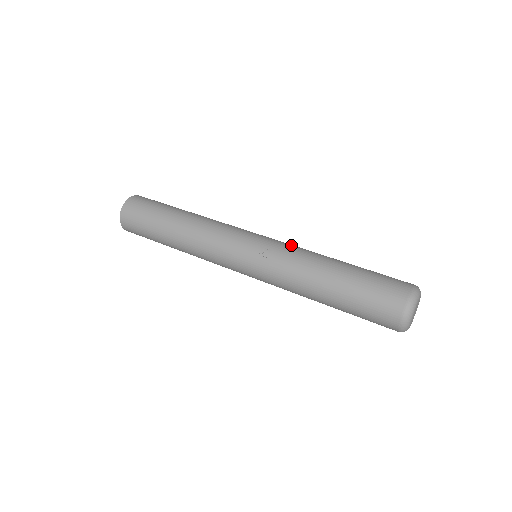
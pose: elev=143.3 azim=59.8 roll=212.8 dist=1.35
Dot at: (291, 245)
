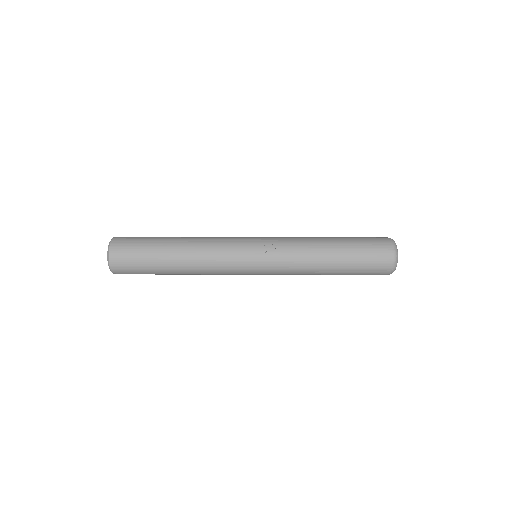
Dot at: (285, 237)
